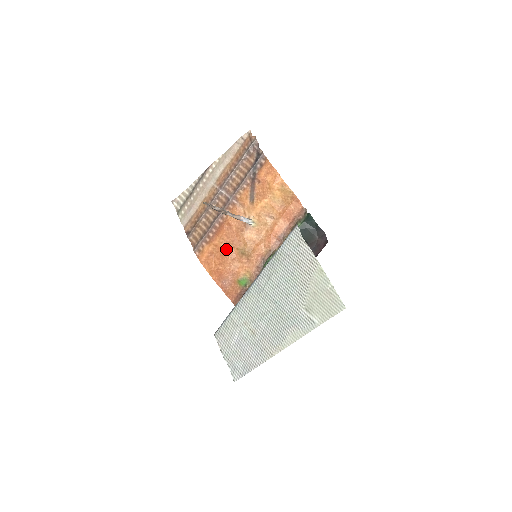
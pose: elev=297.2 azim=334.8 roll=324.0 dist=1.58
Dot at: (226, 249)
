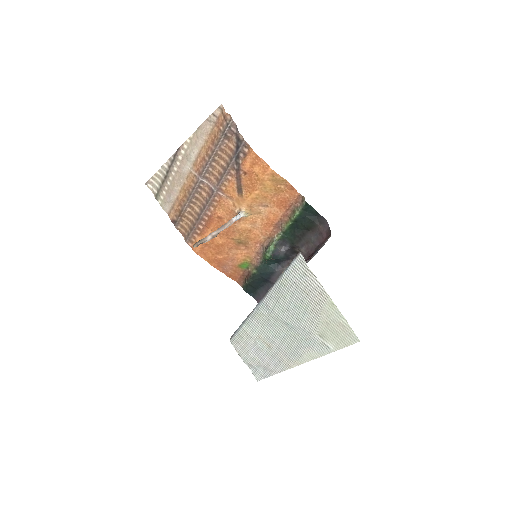
Dot at: (221, 240)
